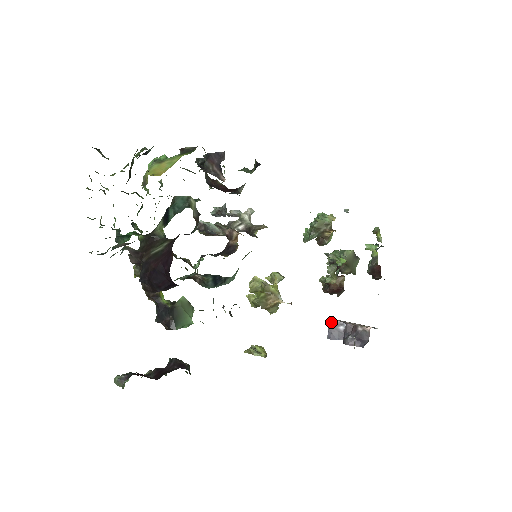
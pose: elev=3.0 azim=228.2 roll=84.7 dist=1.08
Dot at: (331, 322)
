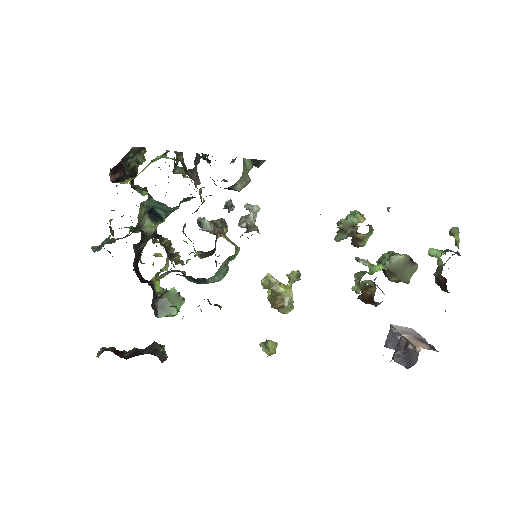
Dot at: (391, 329)
